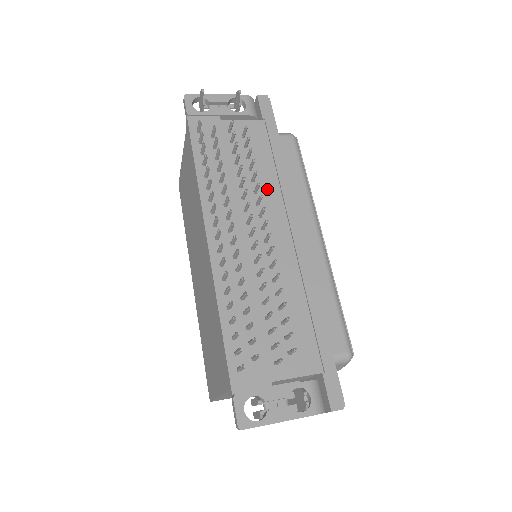
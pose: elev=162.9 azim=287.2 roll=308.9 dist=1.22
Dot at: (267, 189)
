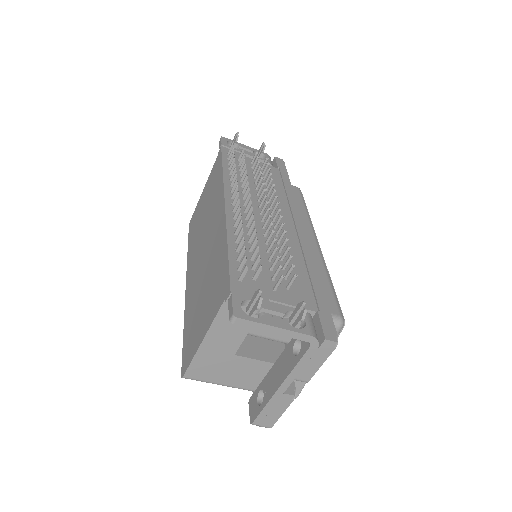
Dot at: (277, 198)
